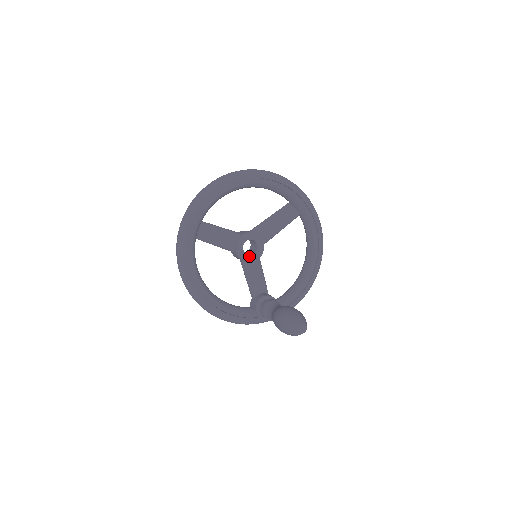
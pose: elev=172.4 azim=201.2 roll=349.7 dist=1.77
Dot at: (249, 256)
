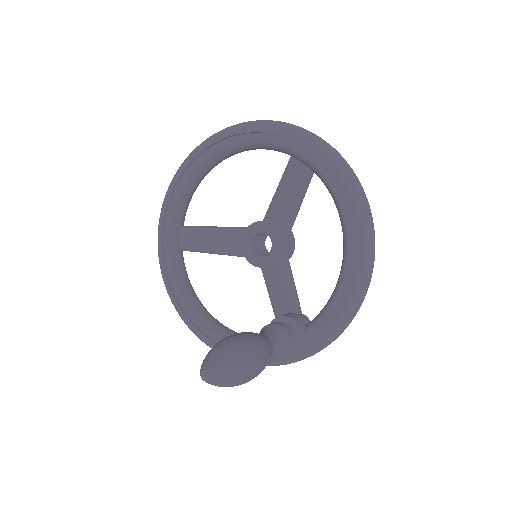
Dot at: (268, 258)
